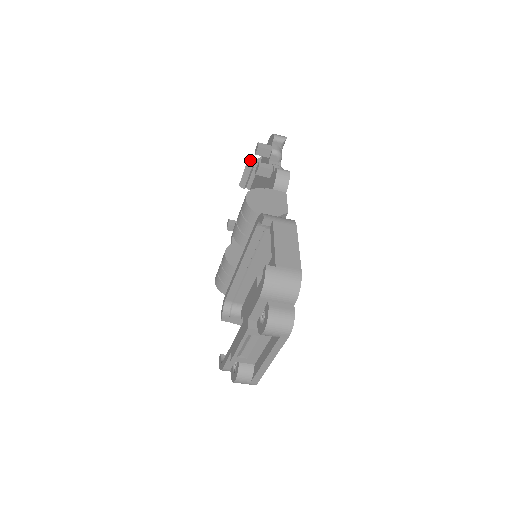
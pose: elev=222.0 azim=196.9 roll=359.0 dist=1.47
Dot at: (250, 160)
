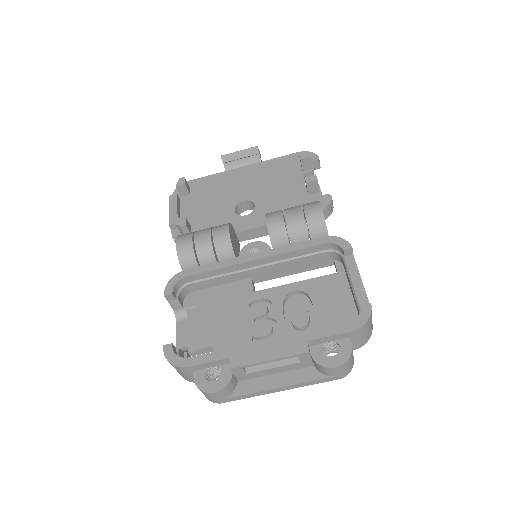
Dot at: occluded
